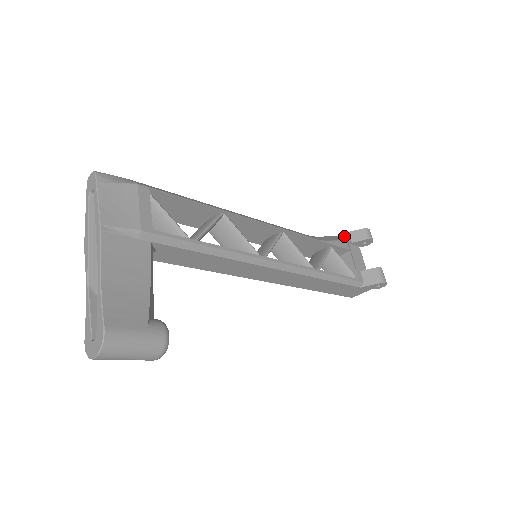
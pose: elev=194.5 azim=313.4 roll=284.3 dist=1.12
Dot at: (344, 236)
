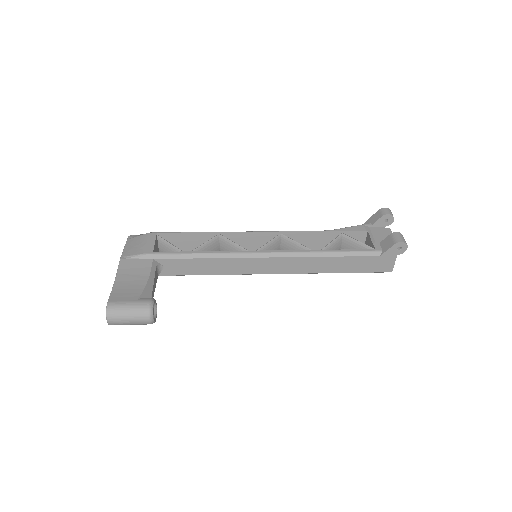
Dot at: (366, 223)
